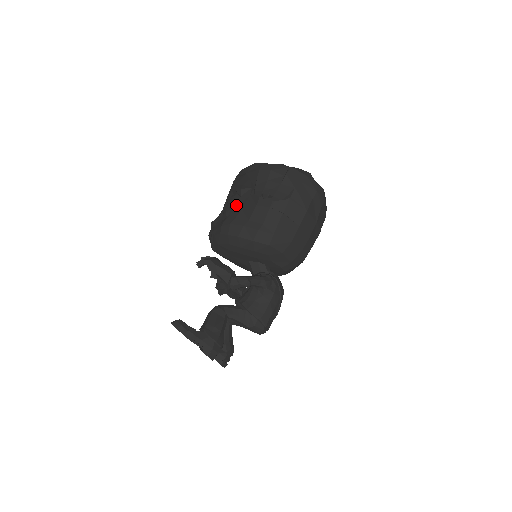
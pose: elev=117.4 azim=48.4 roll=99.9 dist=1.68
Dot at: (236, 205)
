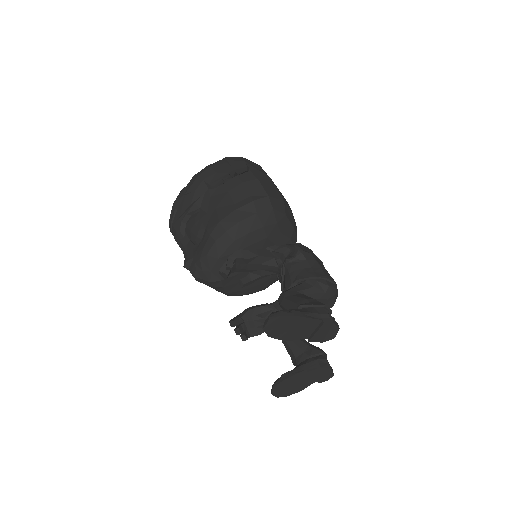
Dot at: (204, 215)
